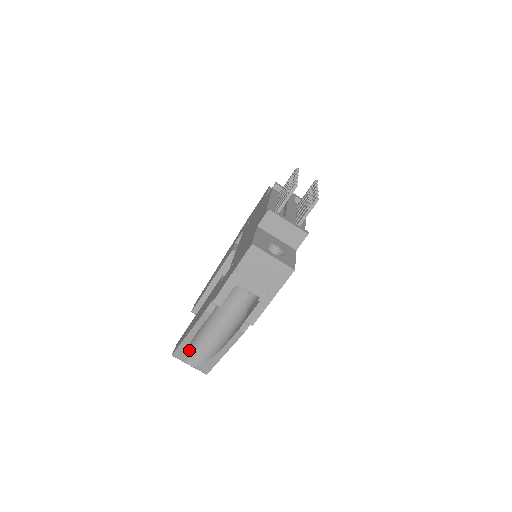
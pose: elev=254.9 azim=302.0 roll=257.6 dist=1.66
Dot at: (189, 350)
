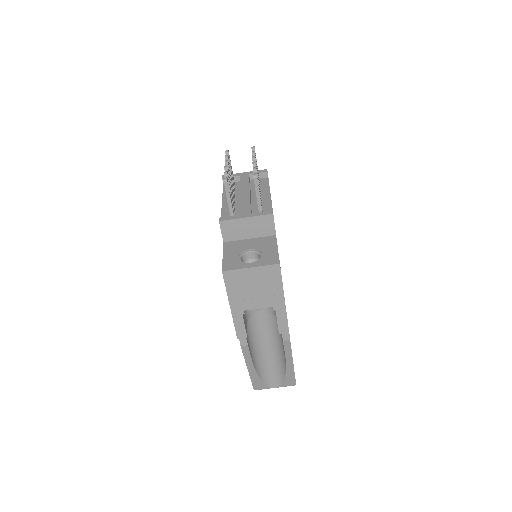
Dot at: (263, 378)
